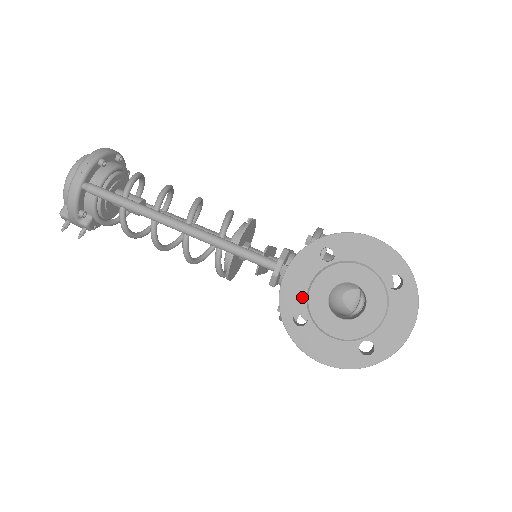
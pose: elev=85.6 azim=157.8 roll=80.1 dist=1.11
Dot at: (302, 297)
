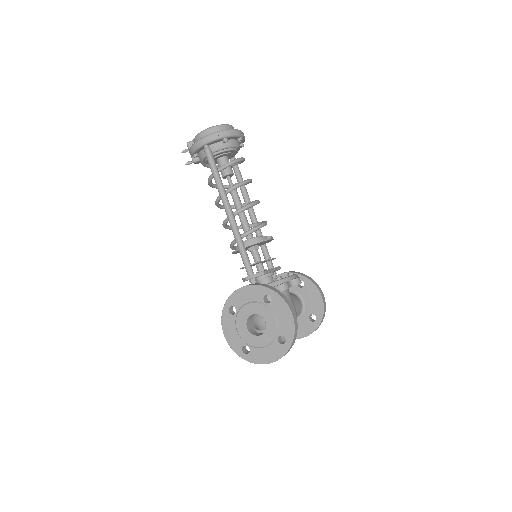
Dot at: (241, 303)
